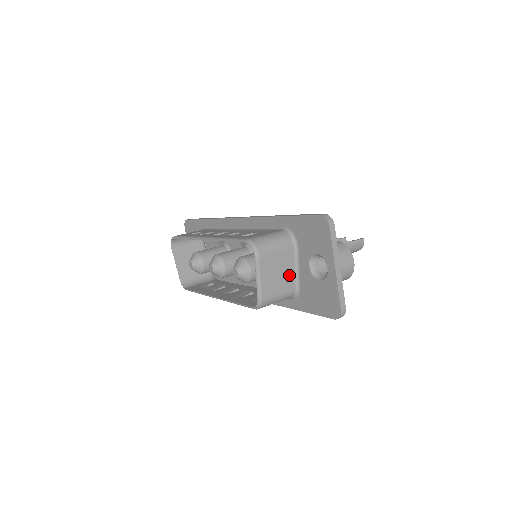
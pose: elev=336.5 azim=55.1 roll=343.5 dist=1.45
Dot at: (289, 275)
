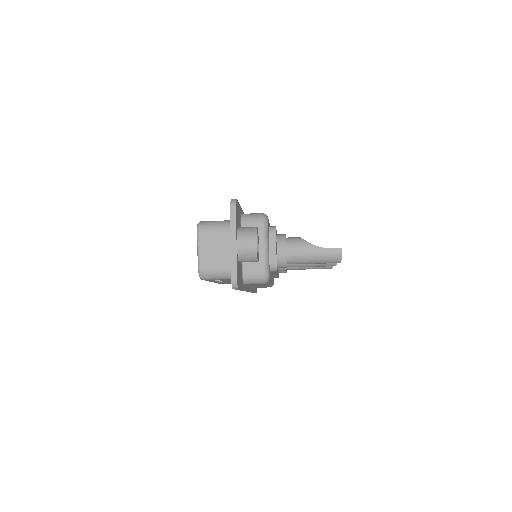
Dot at: (228, 255)
